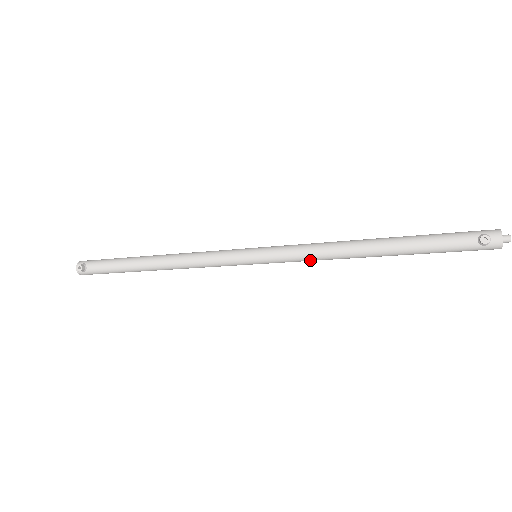
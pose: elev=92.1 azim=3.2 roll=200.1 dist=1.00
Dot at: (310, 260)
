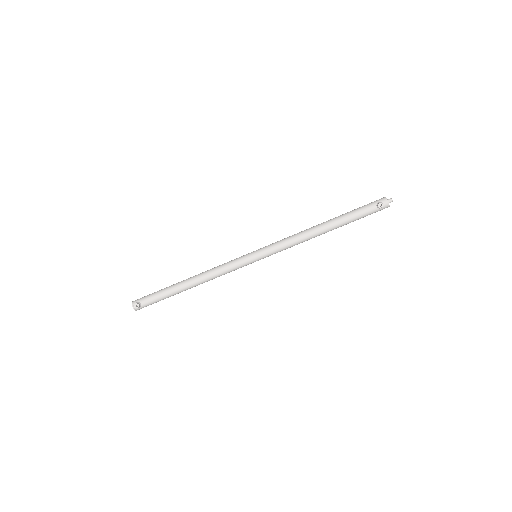
Dot at: (290, 247)
